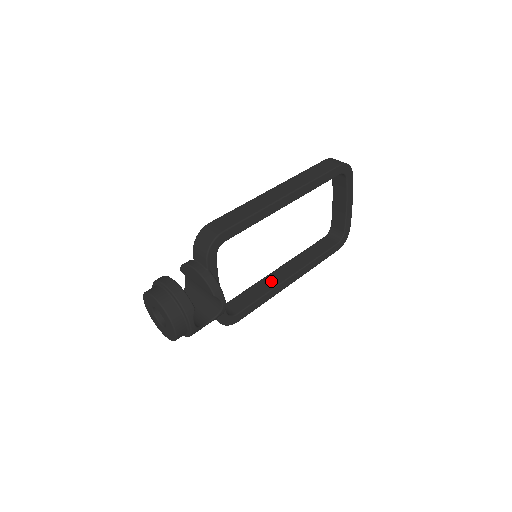
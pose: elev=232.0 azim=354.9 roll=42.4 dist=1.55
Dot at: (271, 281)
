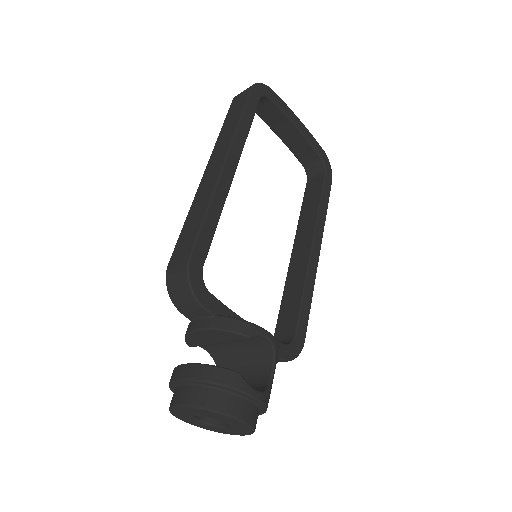
Dot at: (297, 269)
